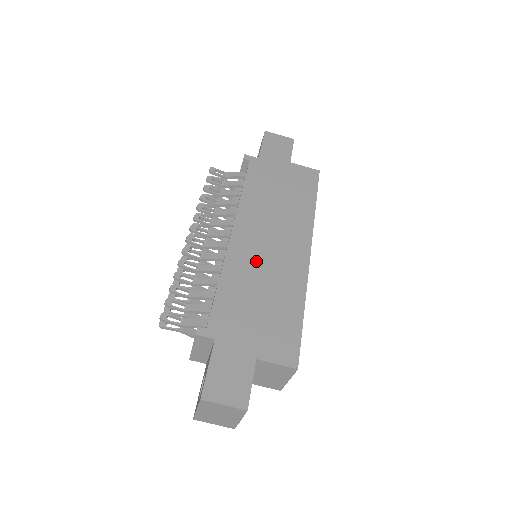
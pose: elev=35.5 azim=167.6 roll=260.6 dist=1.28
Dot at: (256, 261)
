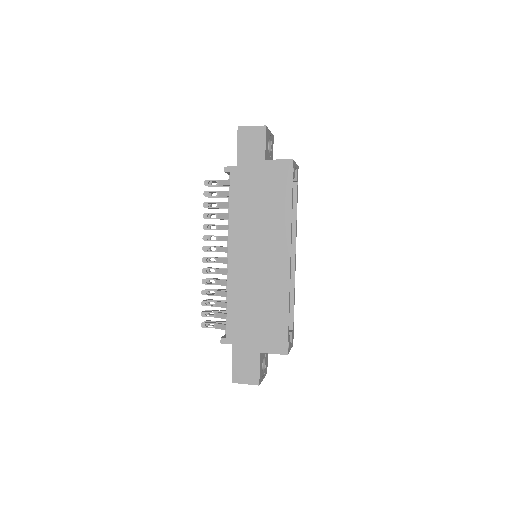
Dot at: (250, 277)
